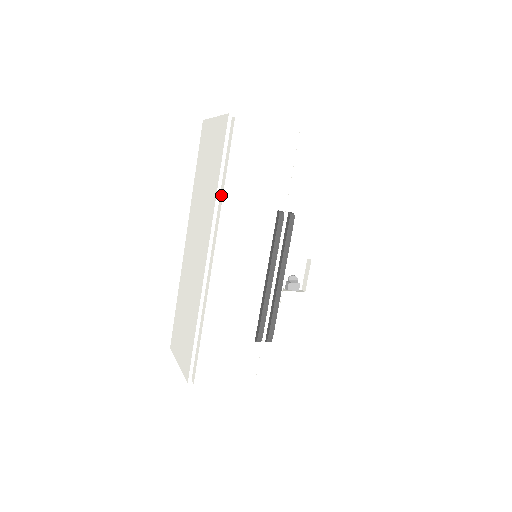
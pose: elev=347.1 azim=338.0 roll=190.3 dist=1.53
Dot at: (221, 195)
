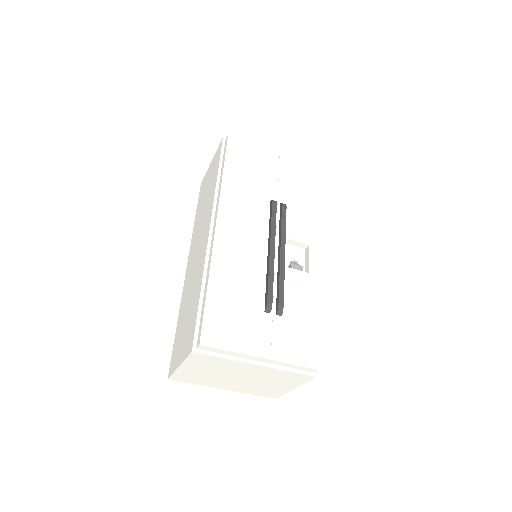
Dot at: (220, 183)
